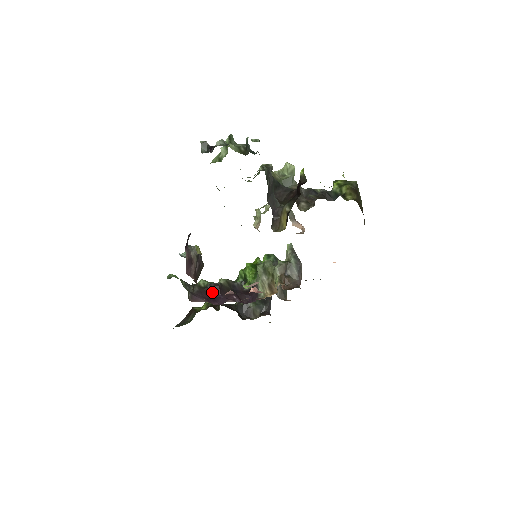
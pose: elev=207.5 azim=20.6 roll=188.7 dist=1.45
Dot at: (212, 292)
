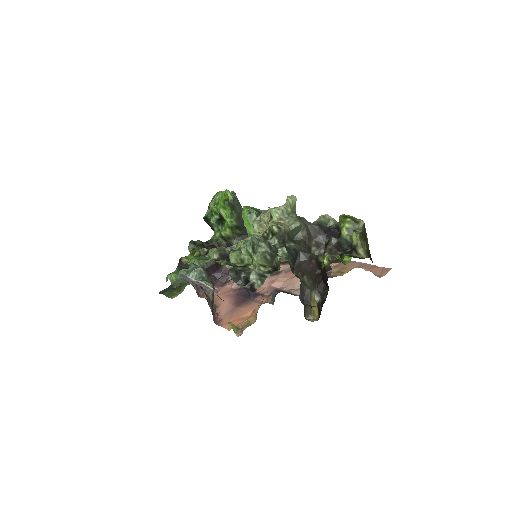
Dot at: (210, 271)
